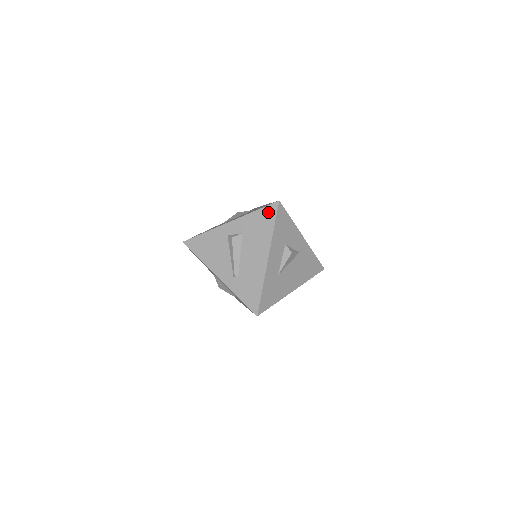
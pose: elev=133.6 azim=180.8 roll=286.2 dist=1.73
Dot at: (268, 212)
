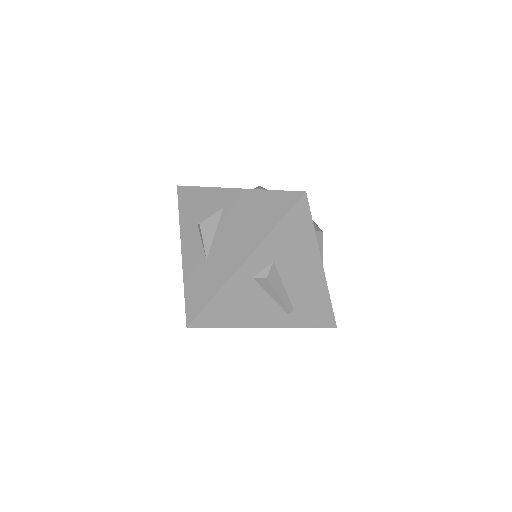
Dot at: (297, 215)
